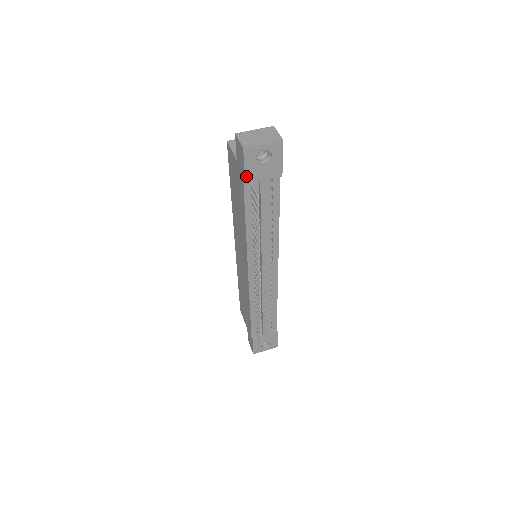
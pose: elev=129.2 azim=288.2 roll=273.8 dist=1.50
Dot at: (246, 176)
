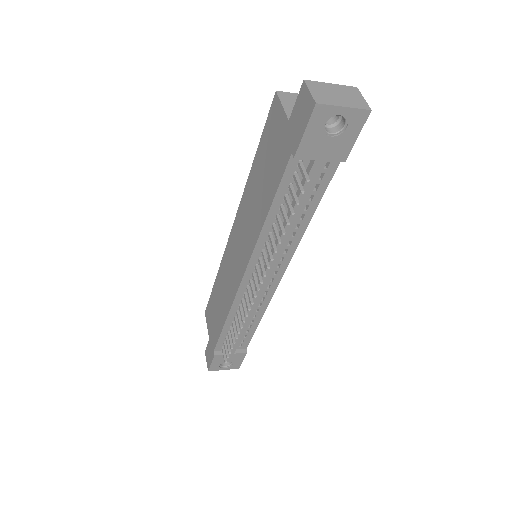
Dot at: (301, 146)
